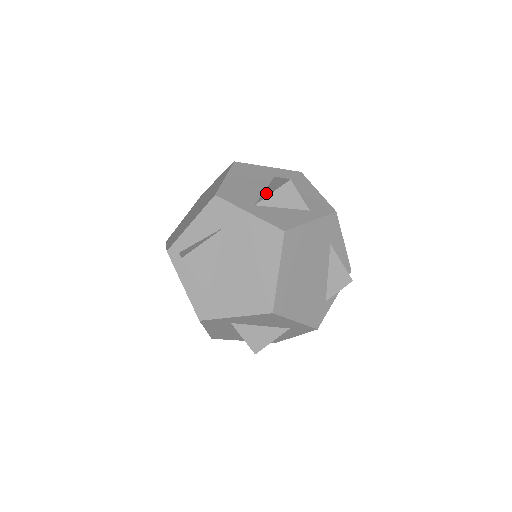
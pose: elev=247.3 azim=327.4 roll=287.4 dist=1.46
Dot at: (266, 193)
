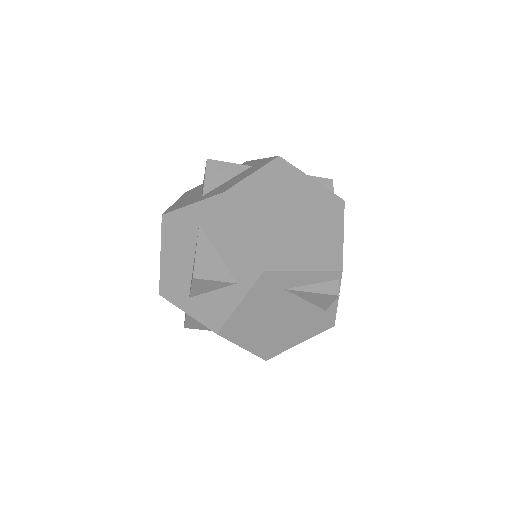
Dot at: occluded
